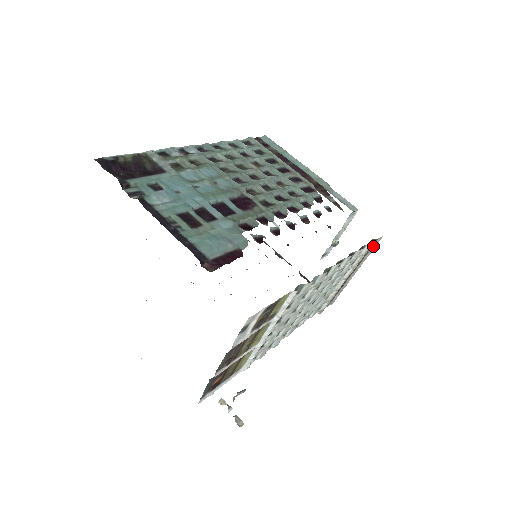
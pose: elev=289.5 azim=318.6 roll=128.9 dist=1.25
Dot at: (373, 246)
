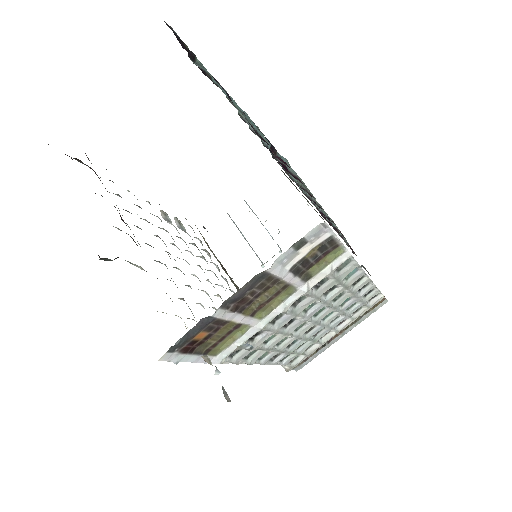
Dot at: (375, 308)
